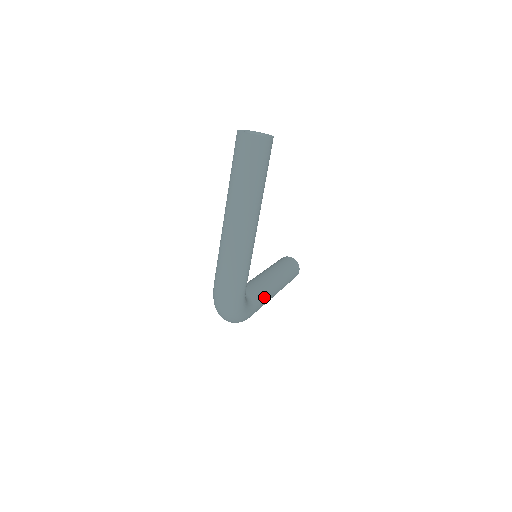
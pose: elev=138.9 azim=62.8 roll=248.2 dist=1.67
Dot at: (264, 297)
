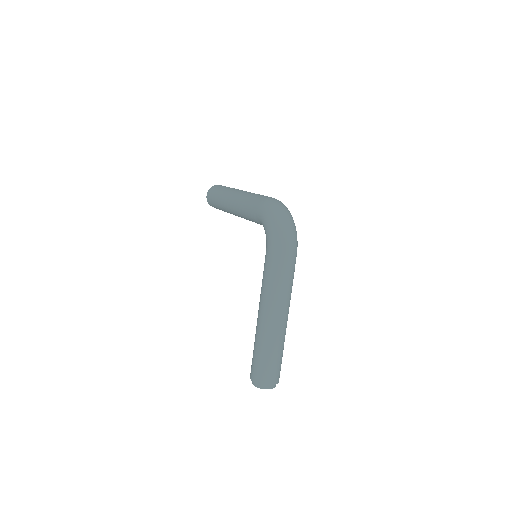
Dot at: occluded
